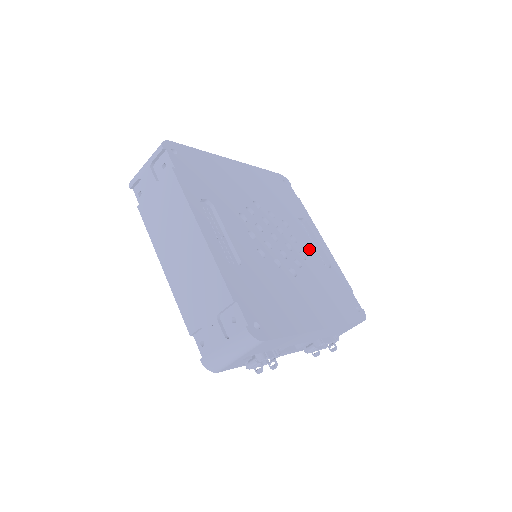
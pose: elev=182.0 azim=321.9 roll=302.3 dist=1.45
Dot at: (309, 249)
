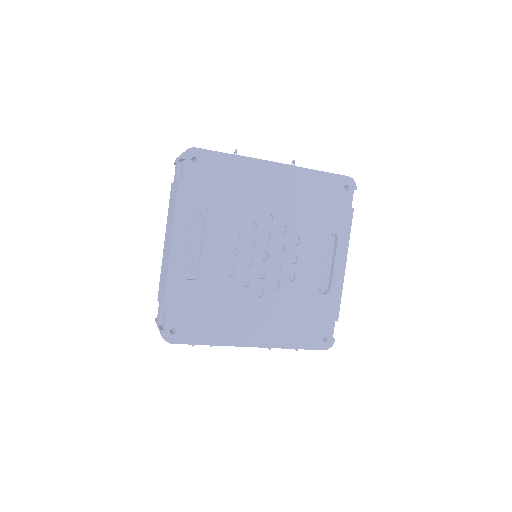
Dot at: (309, 271)
